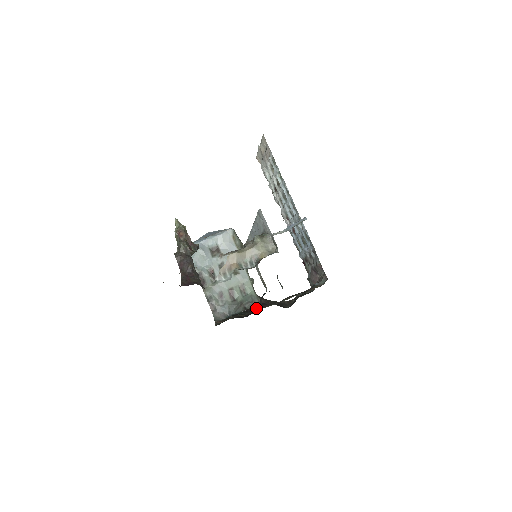
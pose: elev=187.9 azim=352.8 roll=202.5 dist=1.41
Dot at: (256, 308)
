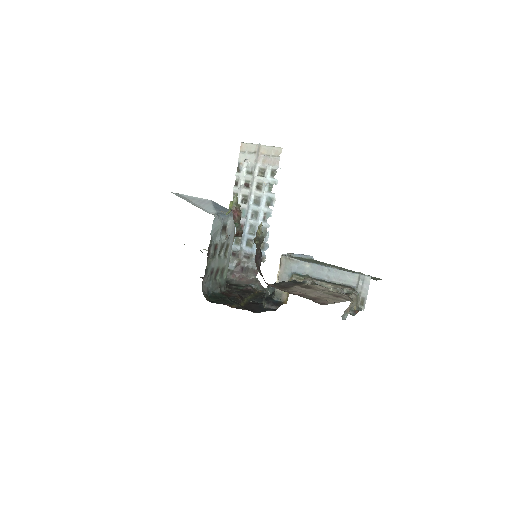
Dot at: (239, 298)
